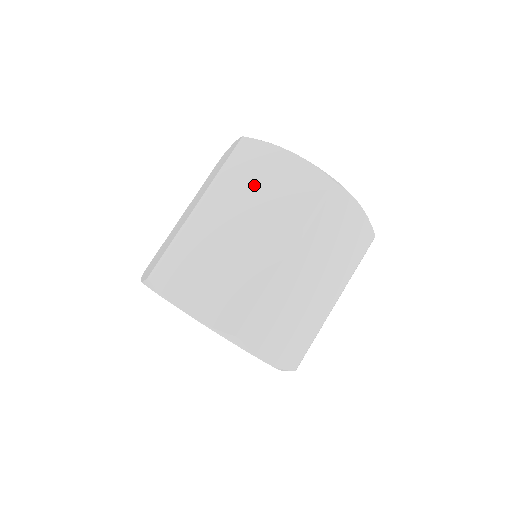
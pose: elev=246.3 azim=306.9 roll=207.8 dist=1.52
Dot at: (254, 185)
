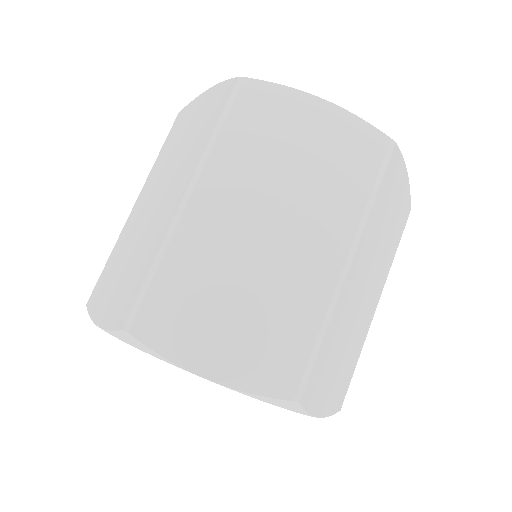
Dot at: (384, 222)
